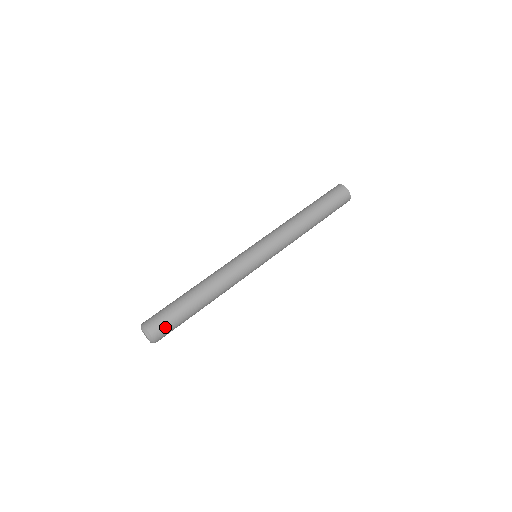
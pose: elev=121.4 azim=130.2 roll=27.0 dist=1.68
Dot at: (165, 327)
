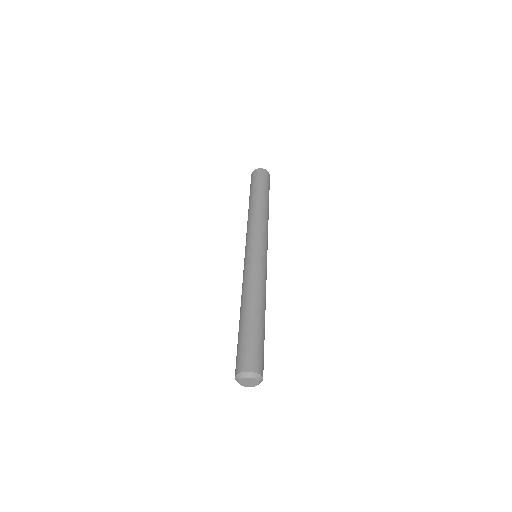
Dot at: (252, 355)
